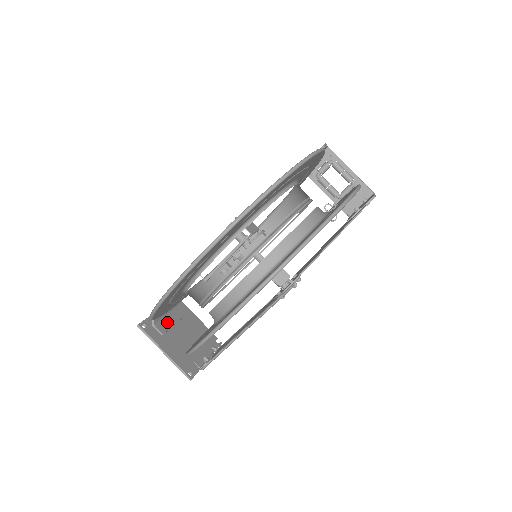
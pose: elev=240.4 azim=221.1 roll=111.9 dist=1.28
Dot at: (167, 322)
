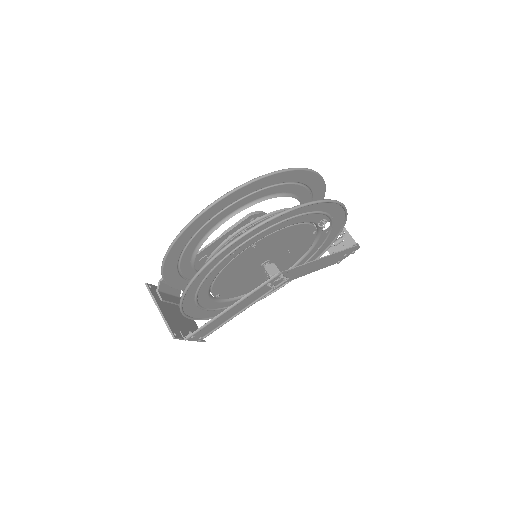
Dot at: (168, 297)
